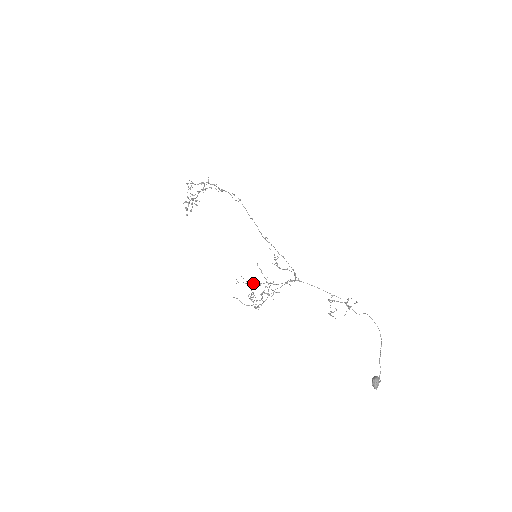
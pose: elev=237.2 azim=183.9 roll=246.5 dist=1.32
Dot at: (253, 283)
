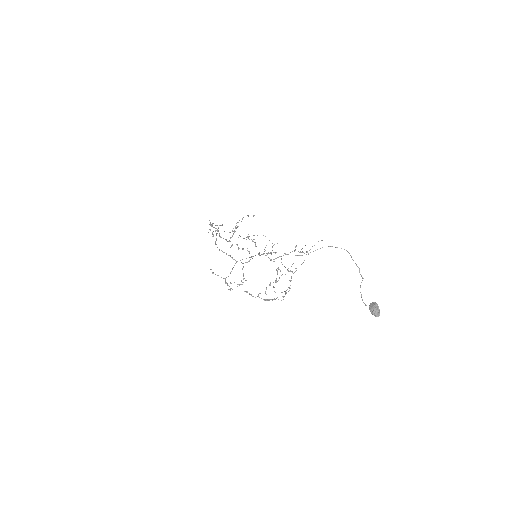
Dot at: occluded
